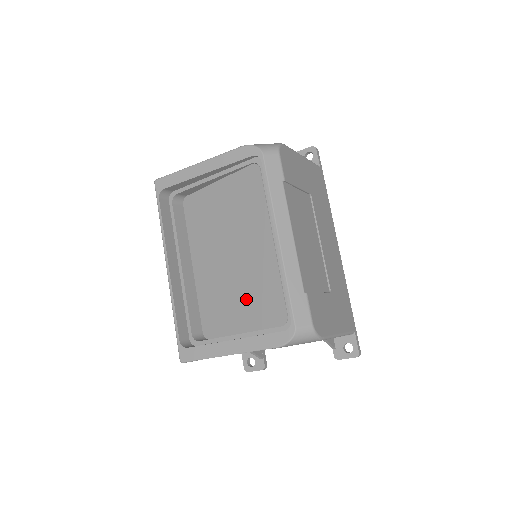
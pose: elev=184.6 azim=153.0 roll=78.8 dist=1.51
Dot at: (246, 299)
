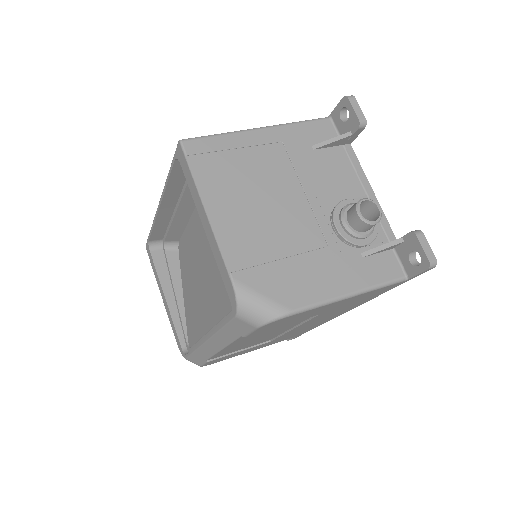
Dot at: (191, 296)
